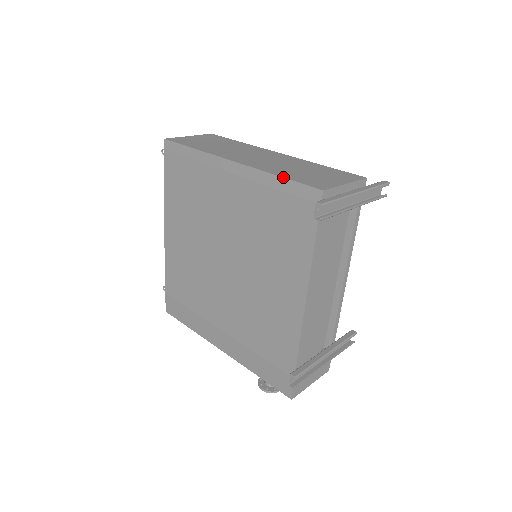
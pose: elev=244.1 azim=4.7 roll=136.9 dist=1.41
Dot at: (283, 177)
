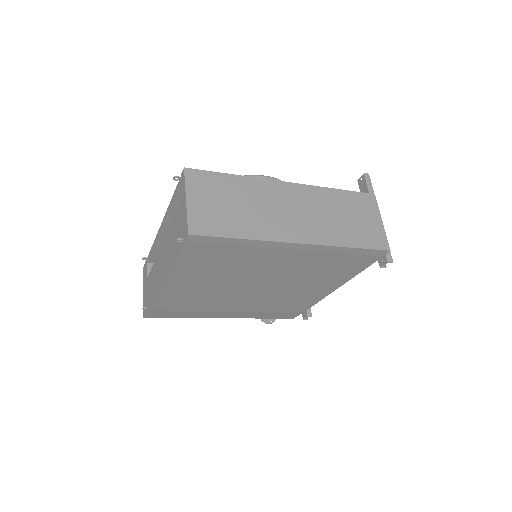
Dot at: (356, 248)
